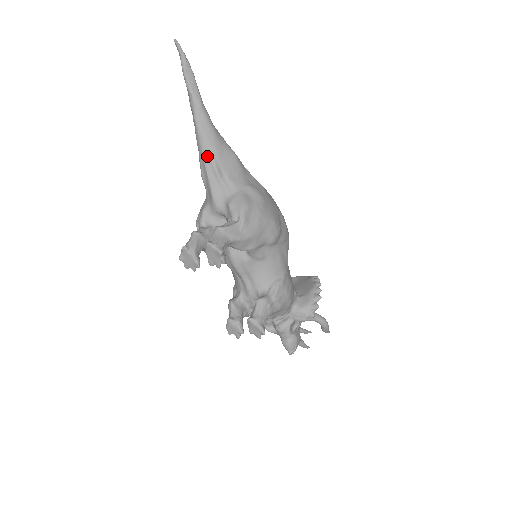
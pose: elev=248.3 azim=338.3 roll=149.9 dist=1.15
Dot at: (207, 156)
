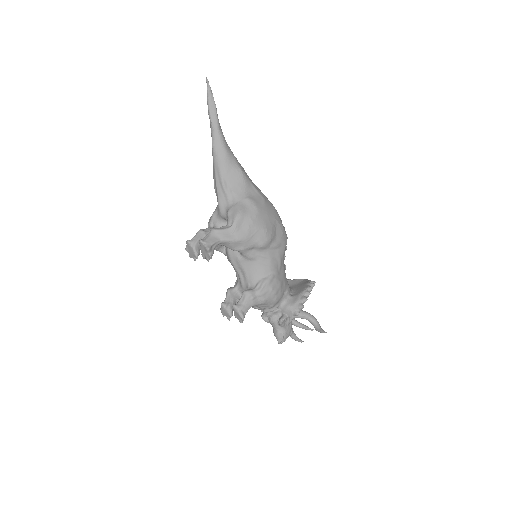
Dot at: (217, 171)
